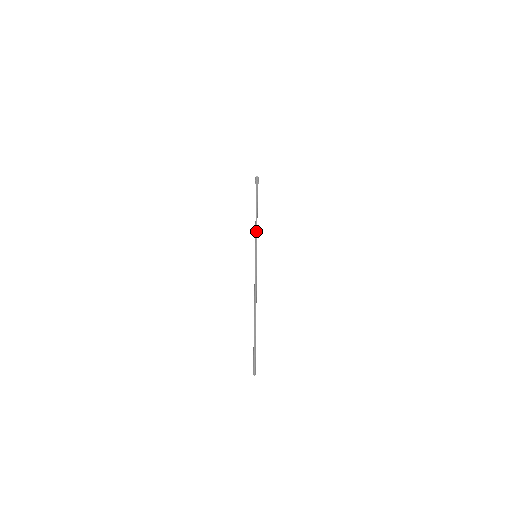
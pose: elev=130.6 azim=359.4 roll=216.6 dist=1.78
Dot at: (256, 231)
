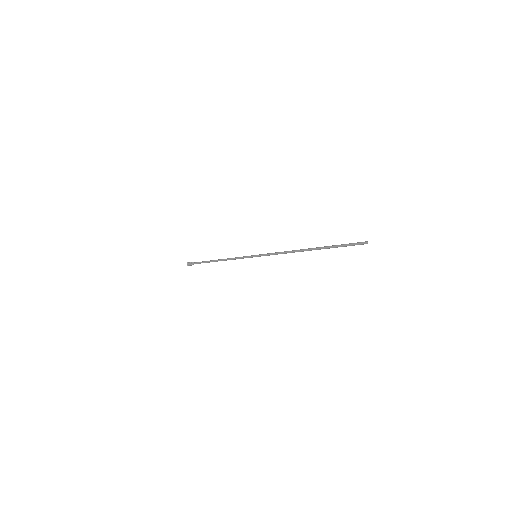
Dot at: (235, 257)
